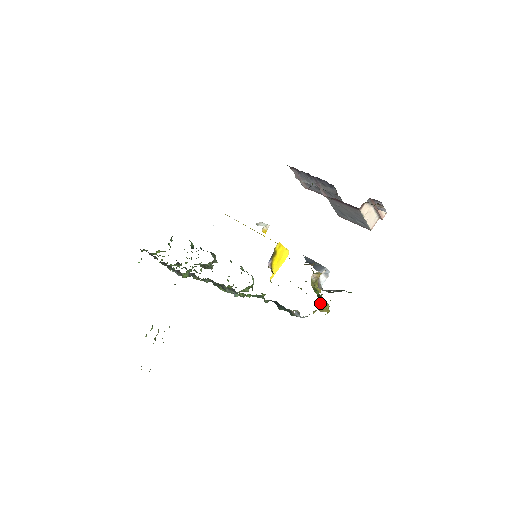
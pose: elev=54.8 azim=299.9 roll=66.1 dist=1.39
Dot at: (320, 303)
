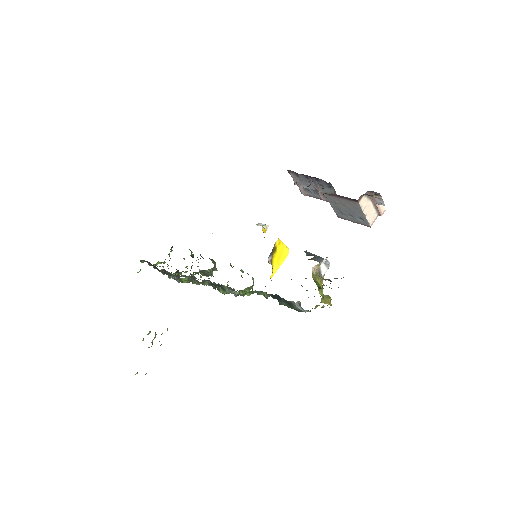
Dot at: (321, 292)
